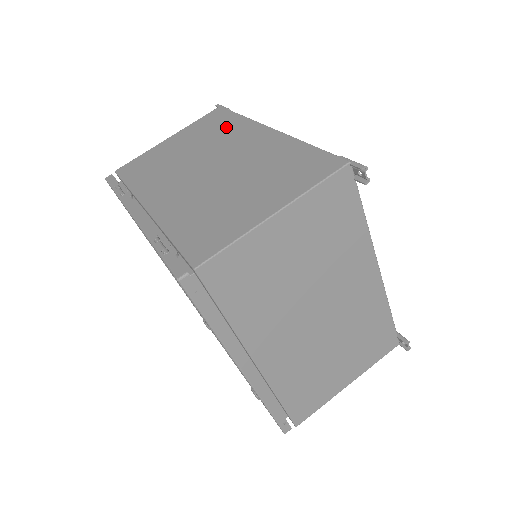
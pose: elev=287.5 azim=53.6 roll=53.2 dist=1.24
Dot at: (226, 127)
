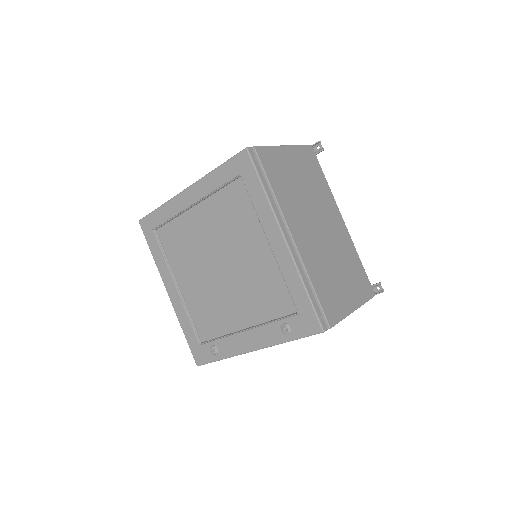
Dot at: occluded
